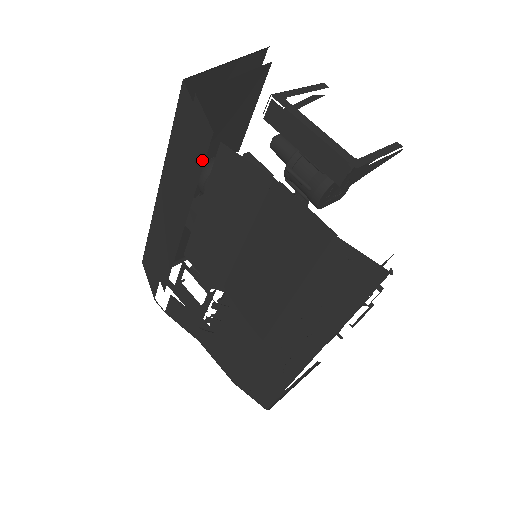
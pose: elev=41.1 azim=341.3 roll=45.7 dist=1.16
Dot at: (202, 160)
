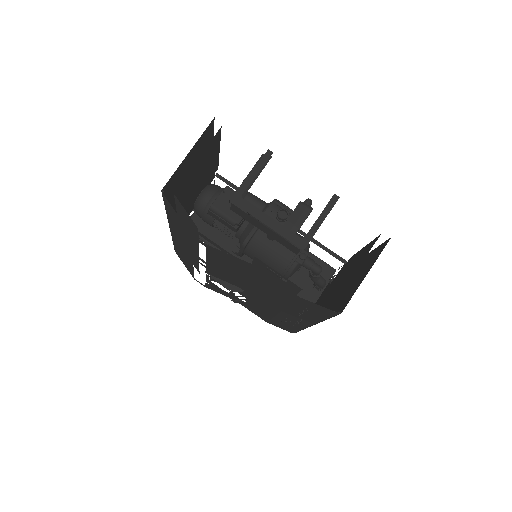
Dot at: (196, 235)
